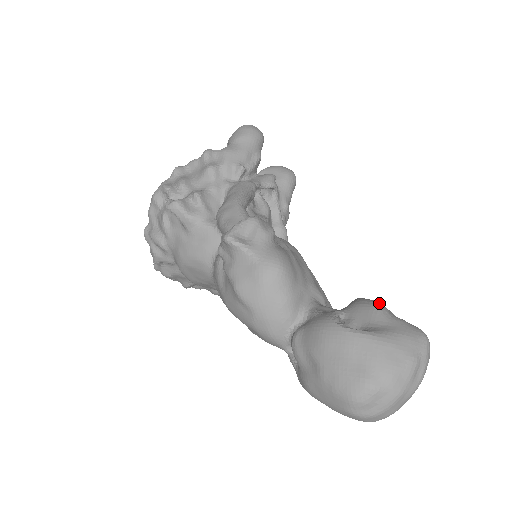
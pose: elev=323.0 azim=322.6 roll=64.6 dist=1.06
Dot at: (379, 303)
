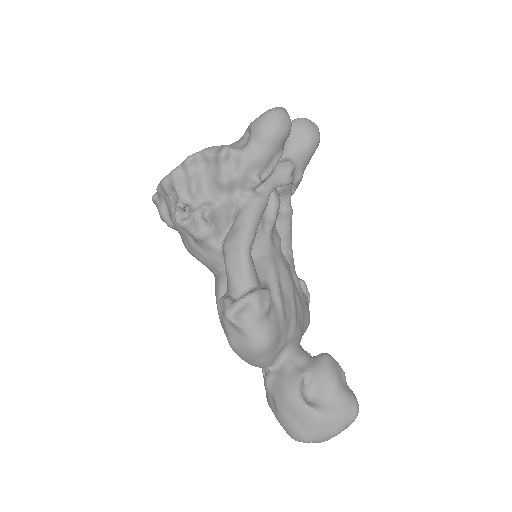
Dot at: (336, 377)
